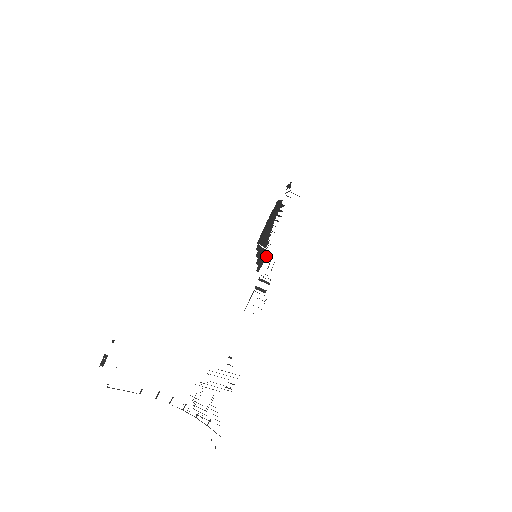
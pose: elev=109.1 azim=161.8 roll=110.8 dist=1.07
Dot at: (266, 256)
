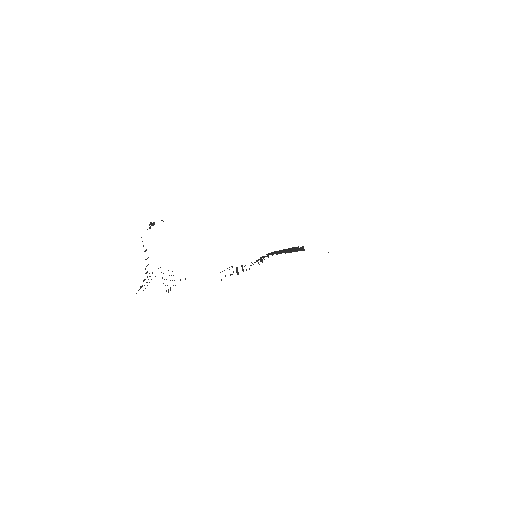
Dot at: occluded
